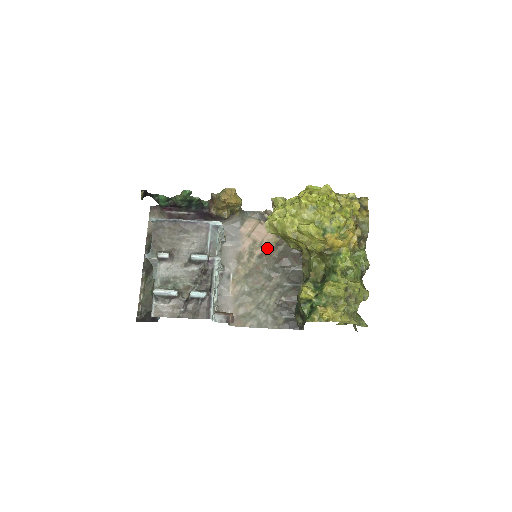
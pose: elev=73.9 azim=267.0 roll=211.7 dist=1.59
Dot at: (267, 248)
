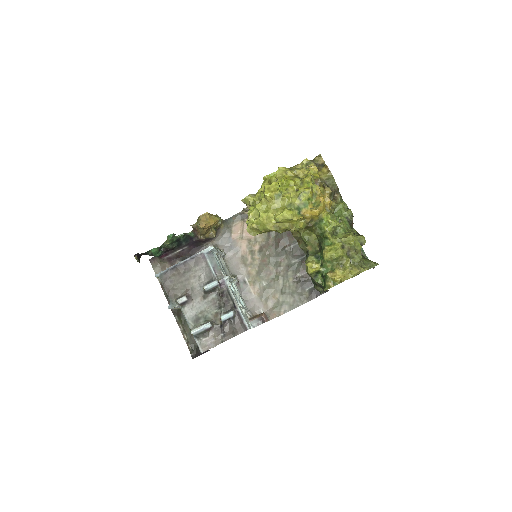
Dot at: (262, 240)
